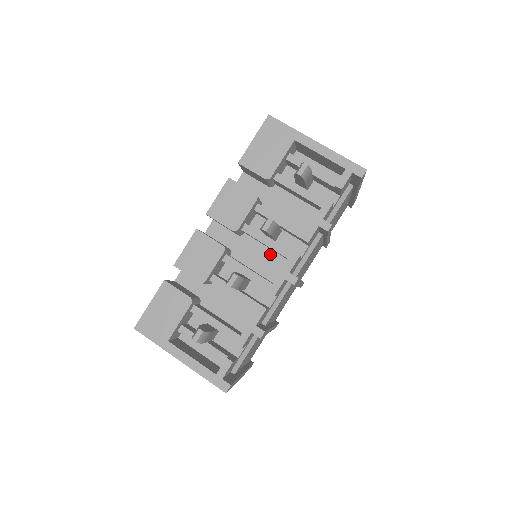
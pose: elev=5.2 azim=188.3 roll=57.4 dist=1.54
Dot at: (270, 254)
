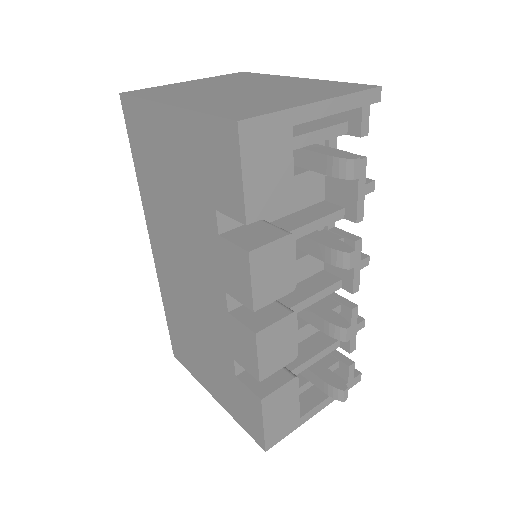
Dot at: occluded
